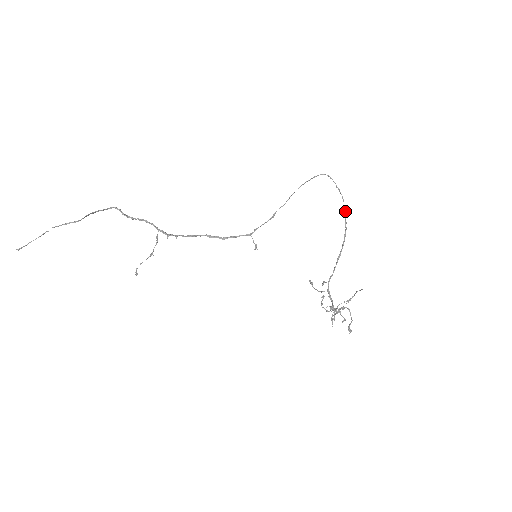
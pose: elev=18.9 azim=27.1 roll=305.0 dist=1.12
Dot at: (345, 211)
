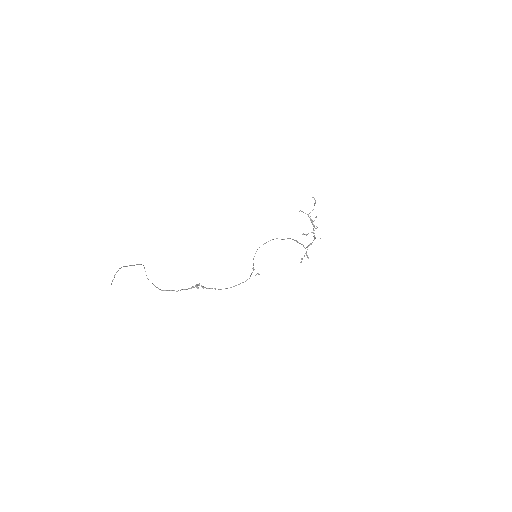
Dot at: occluded
